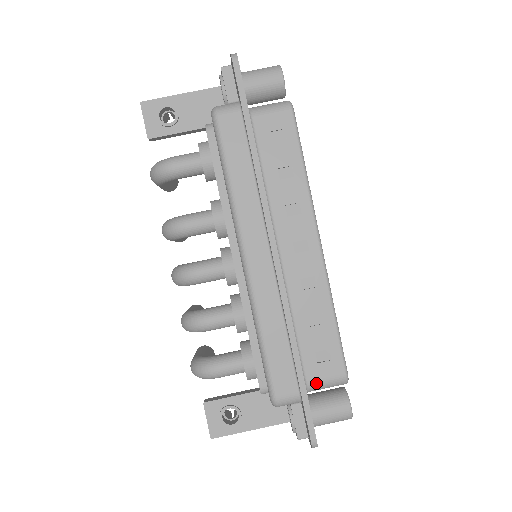
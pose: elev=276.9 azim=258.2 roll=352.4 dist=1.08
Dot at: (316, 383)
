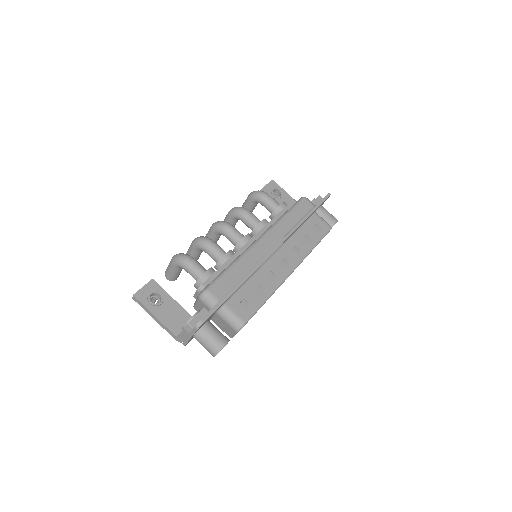
Dot at: (229, 309)
